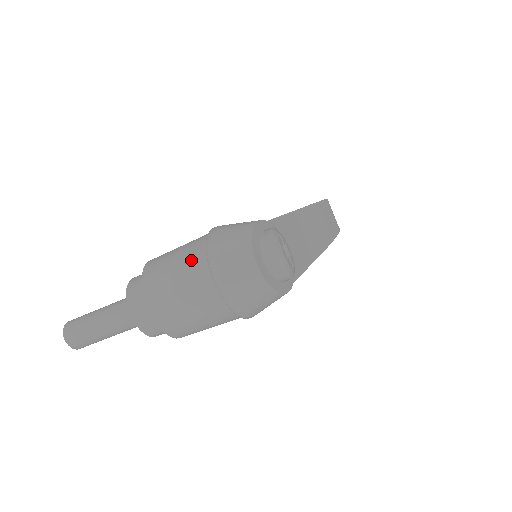
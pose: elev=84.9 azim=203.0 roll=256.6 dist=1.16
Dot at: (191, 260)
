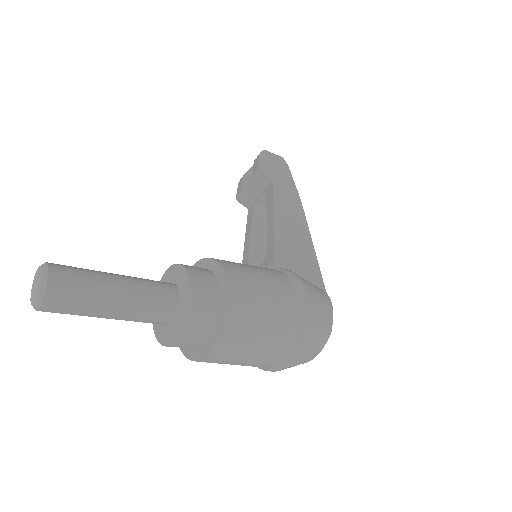
Dot at: (283, 332)
